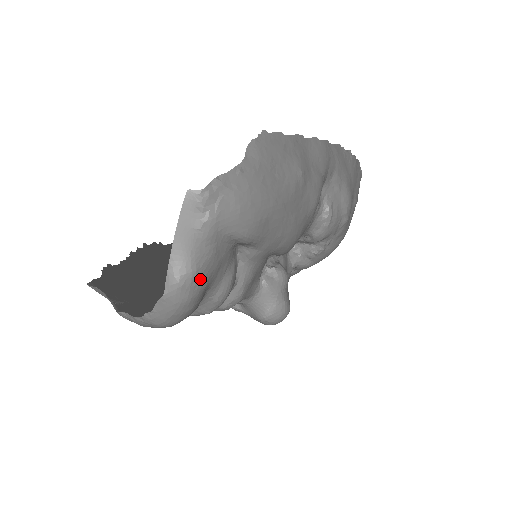
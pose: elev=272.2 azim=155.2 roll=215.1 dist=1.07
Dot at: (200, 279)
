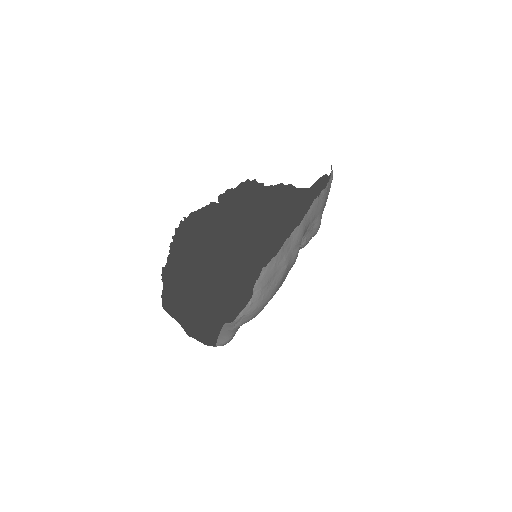
Dot at: occluded
